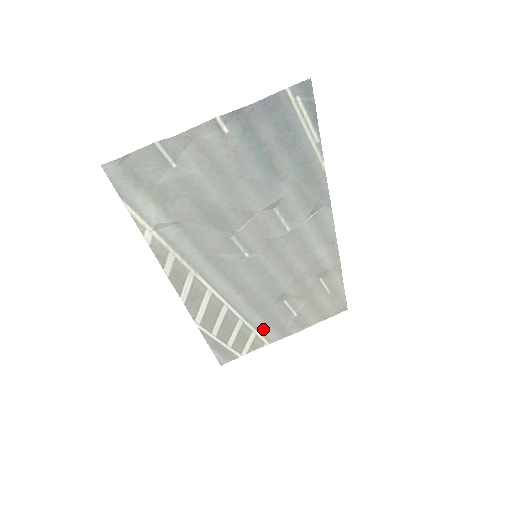
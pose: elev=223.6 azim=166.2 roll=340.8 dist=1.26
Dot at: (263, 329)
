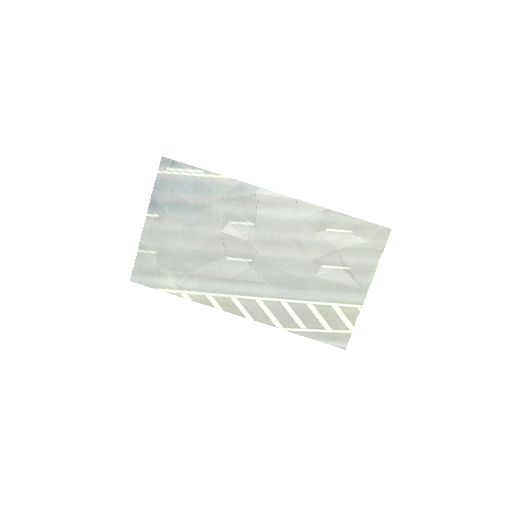
Dot at: (337, 298)
